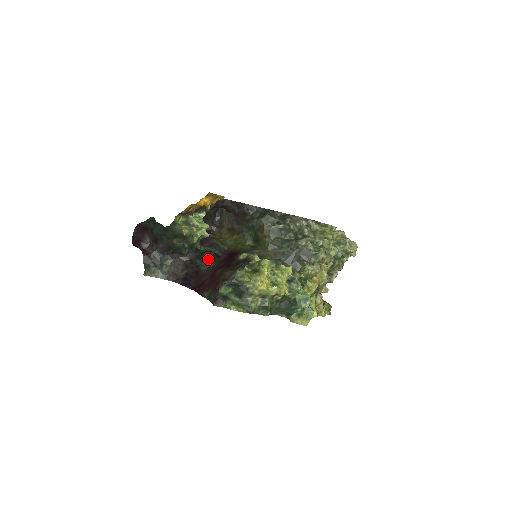
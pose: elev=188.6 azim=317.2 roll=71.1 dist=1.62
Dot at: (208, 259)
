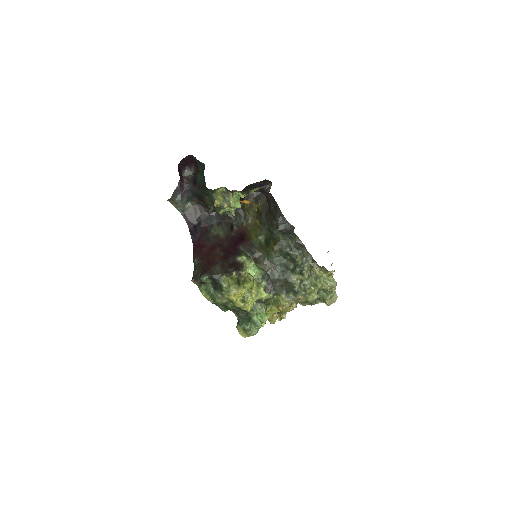
Dot at: (223, 226)
